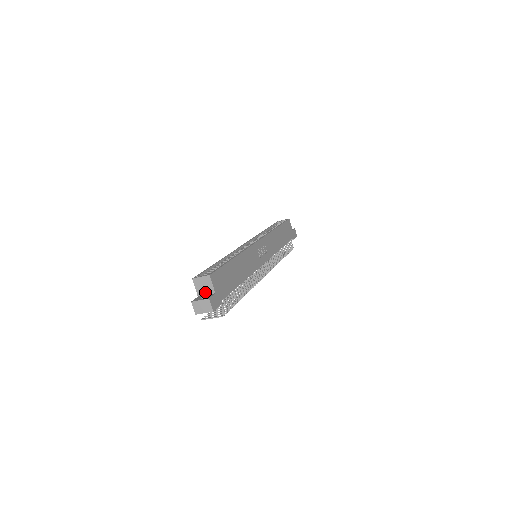
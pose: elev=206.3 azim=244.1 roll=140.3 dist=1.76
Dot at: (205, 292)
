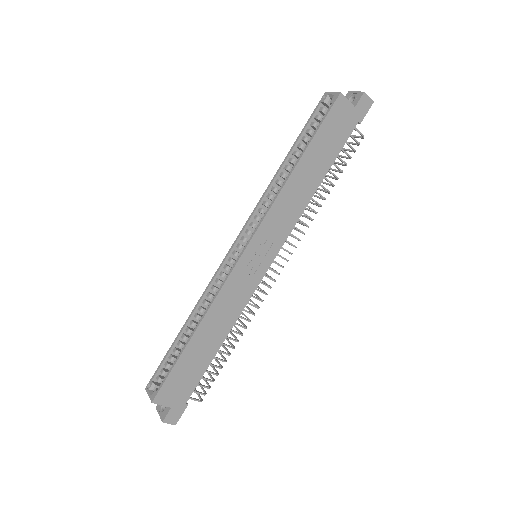
Dot at: occluded
